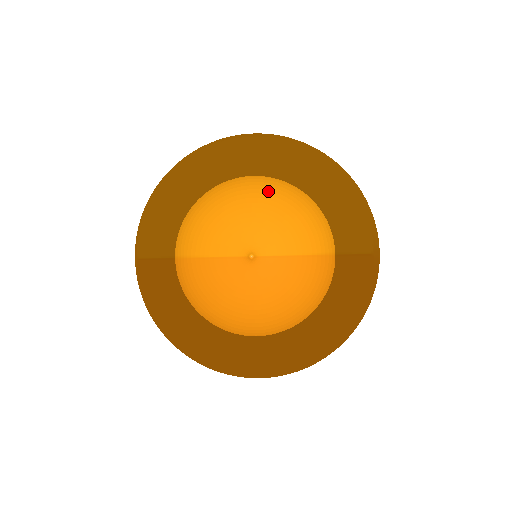
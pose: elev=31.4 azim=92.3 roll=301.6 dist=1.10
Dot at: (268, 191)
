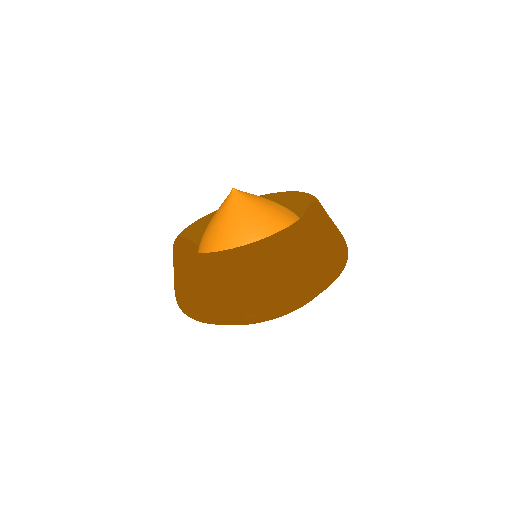
Dot at: occluded
